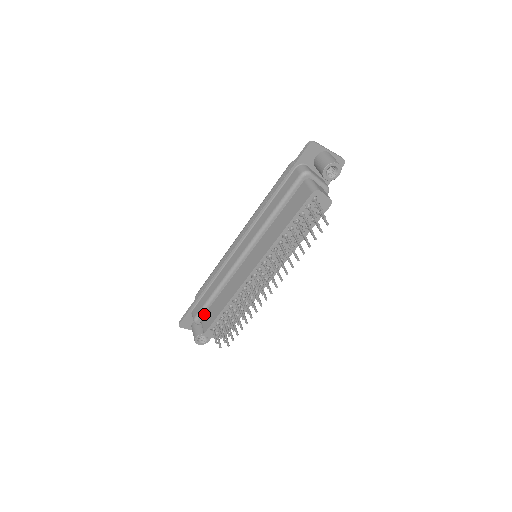
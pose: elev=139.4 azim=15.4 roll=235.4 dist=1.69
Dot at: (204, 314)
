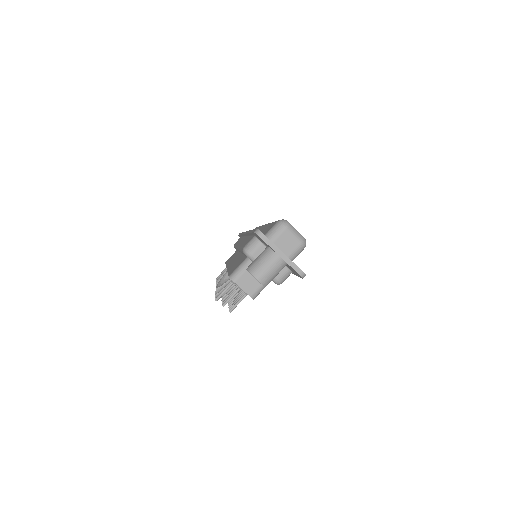
Dot at: occluded
